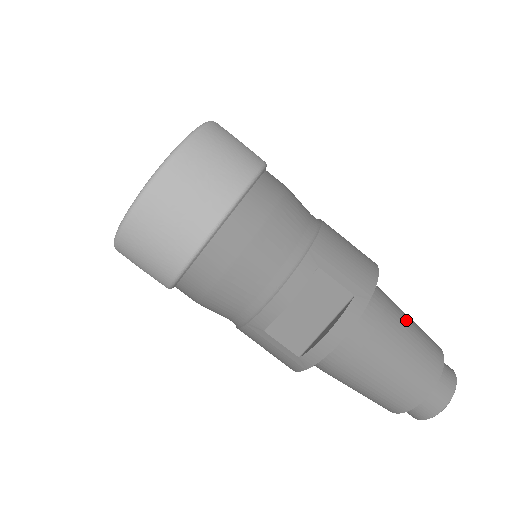
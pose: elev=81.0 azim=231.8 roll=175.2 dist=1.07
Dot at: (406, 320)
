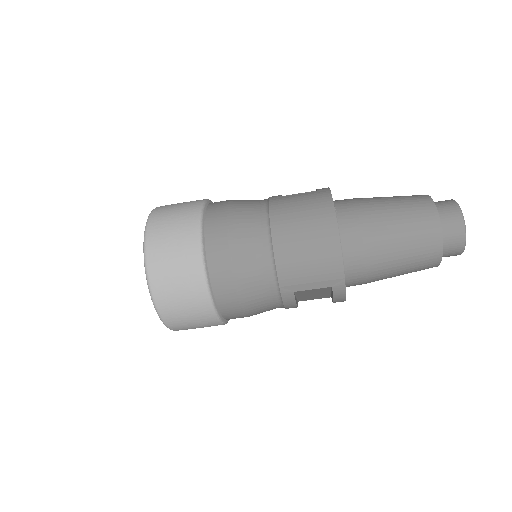
Dot at: (390, 241)
